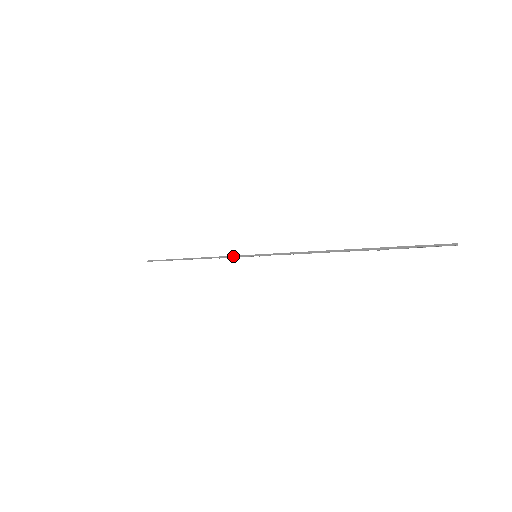
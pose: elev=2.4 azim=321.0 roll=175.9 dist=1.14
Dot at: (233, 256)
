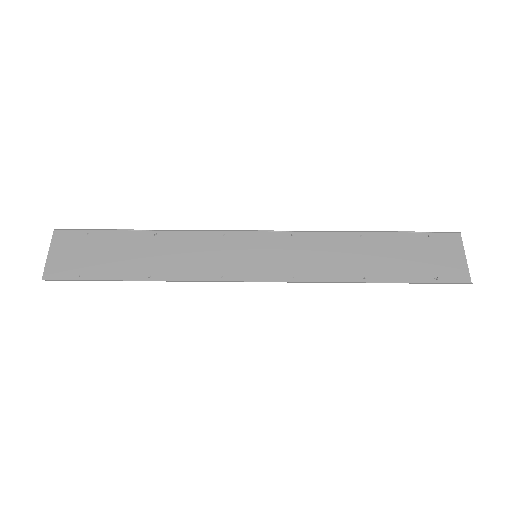
Dot at: occluded
